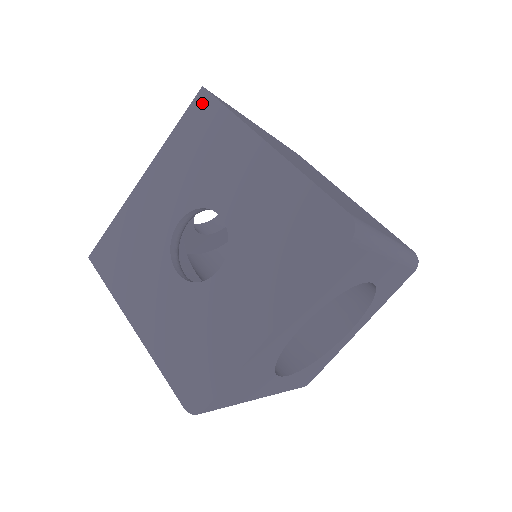
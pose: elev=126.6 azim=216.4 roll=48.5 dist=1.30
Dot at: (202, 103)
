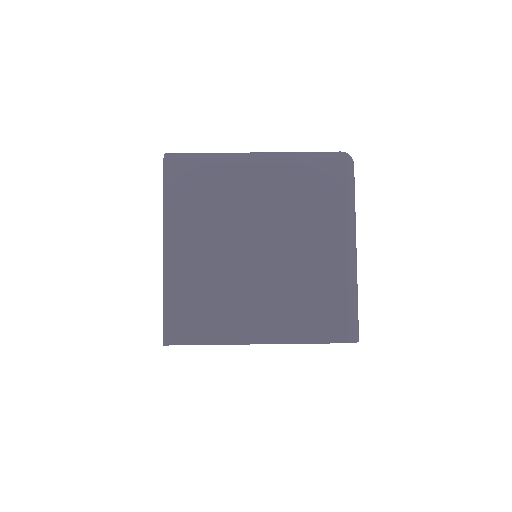
Dot at: occluded
